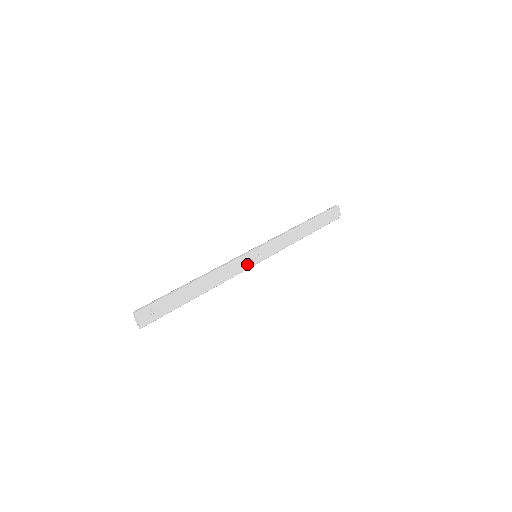
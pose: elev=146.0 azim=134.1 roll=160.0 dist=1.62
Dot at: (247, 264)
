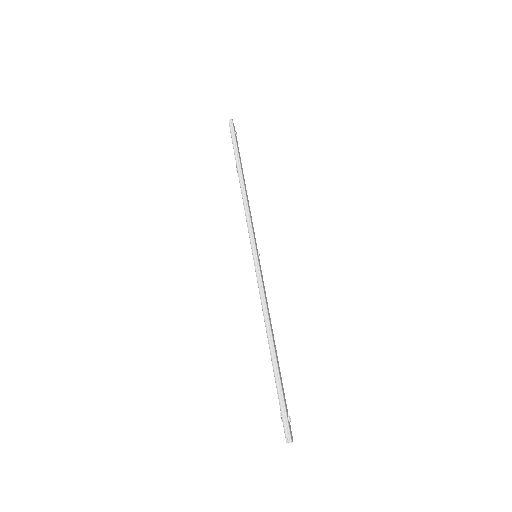
Dot at: (261, 273)
